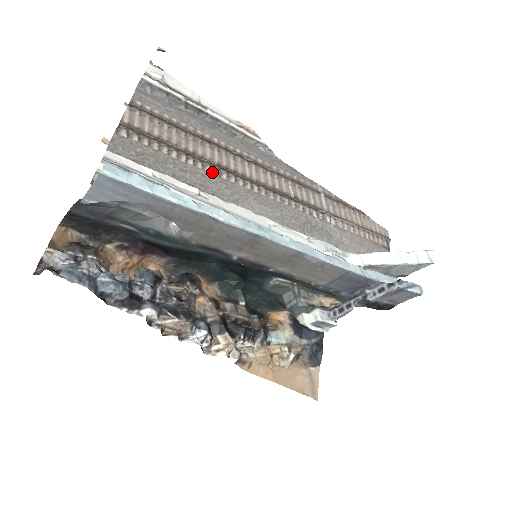
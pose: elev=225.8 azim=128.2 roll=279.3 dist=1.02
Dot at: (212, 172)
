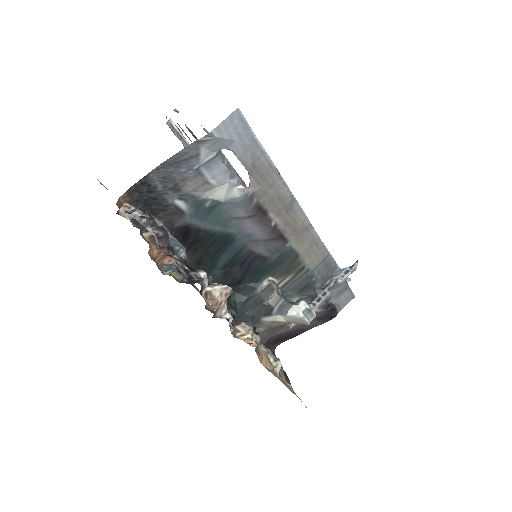
Dot at: occluded
